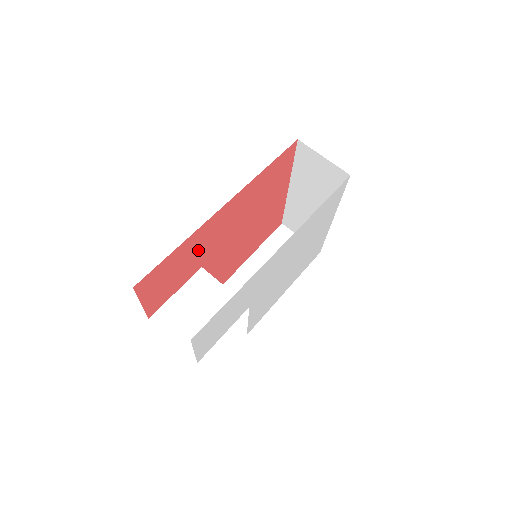
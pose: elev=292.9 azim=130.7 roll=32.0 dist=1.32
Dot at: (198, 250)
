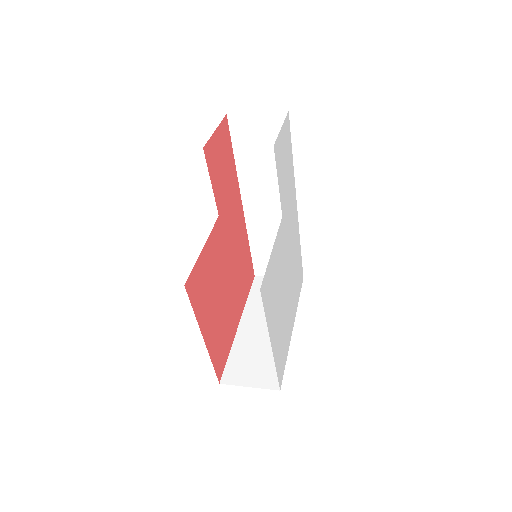
Dot at: (228, 194)
